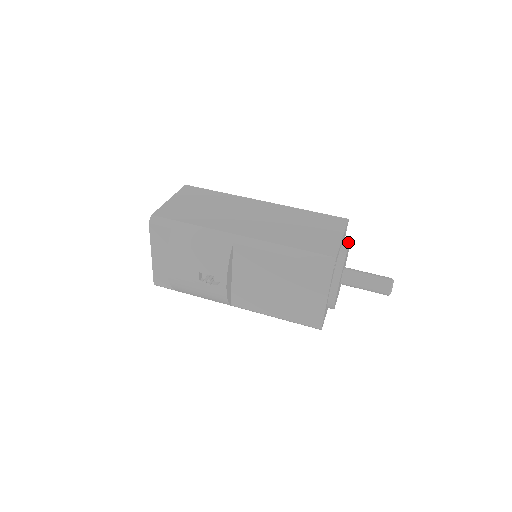
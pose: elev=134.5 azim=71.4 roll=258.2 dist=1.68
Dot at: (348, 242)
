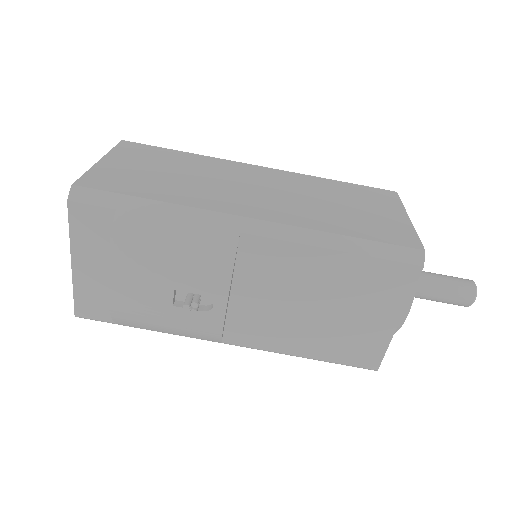
Dot at: occluded
